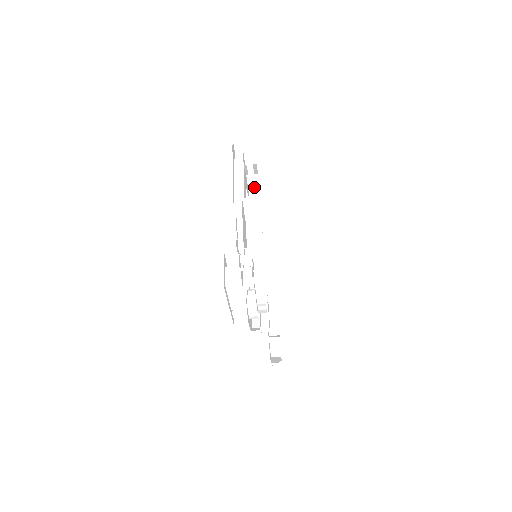
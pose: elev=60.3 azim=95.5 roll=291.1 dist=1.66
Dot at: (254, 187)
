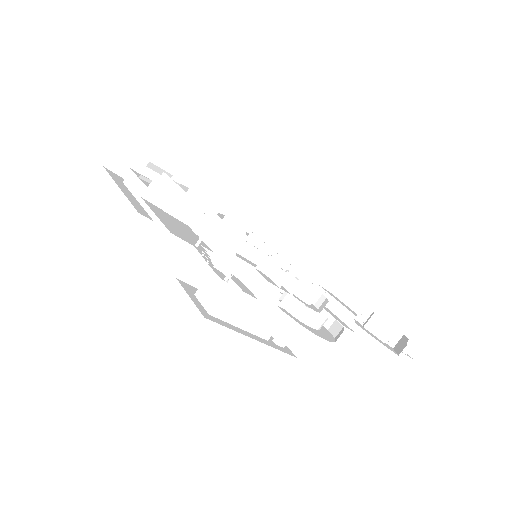
Dot at: occluded
